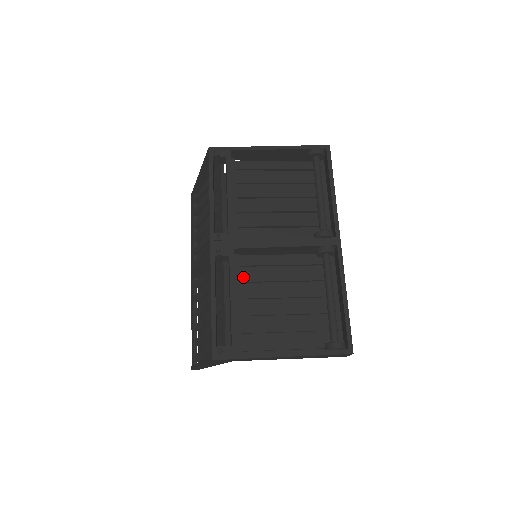
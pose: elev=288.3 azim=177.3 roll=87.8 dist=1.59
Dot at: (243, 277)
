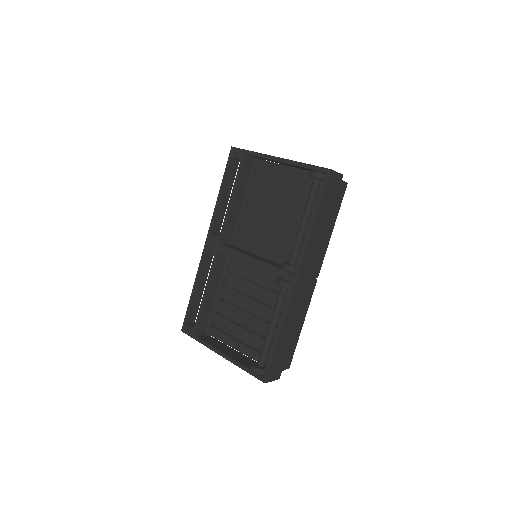
Dot at: (227, 275)
